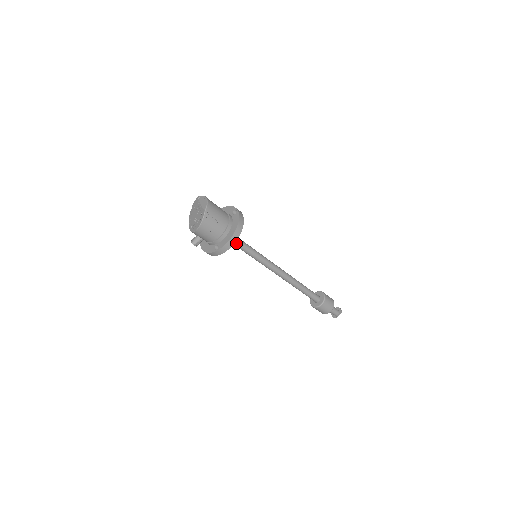
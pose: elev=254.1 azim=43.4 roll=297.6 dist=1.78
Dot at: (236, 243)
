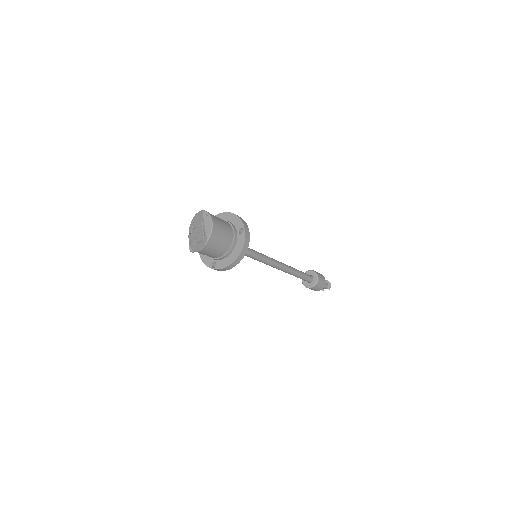
Dot at: occluded
